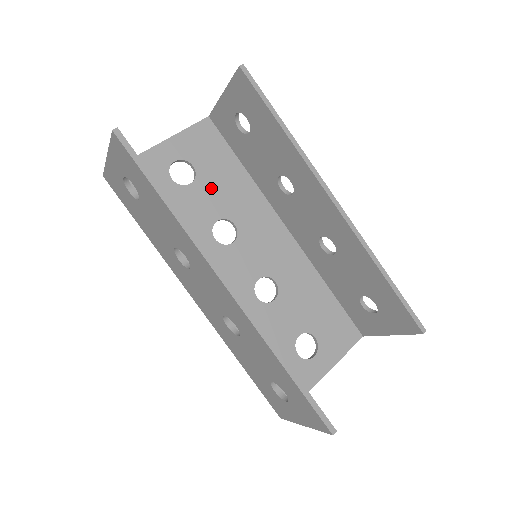
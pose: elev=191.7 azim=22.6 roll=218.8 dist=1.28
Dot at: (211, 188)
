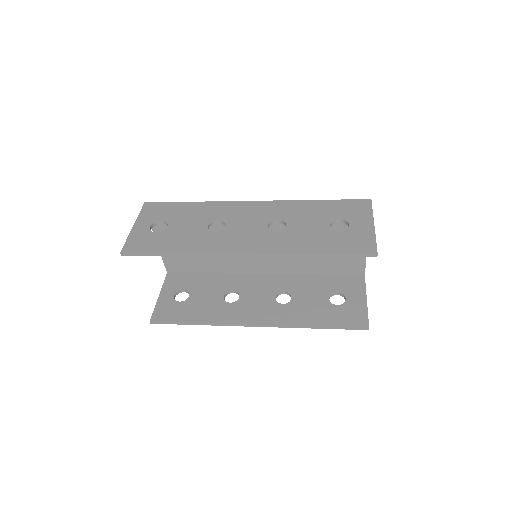
Dot at: occluded
